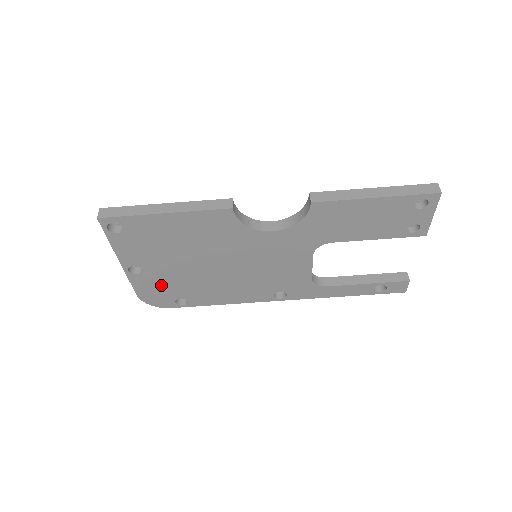
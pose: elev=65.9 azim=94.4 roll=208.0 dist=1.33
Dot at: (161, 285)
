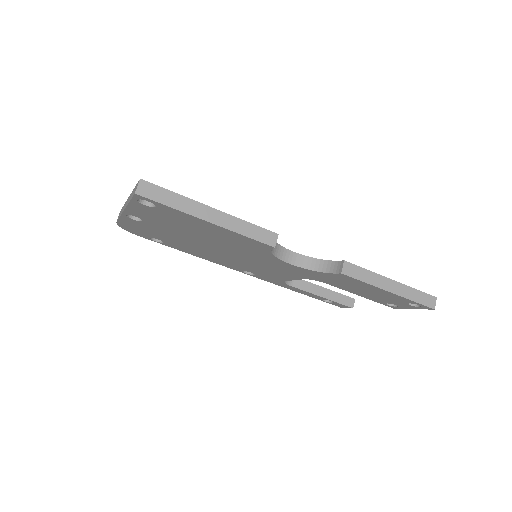
Dot at: (149, 230)
